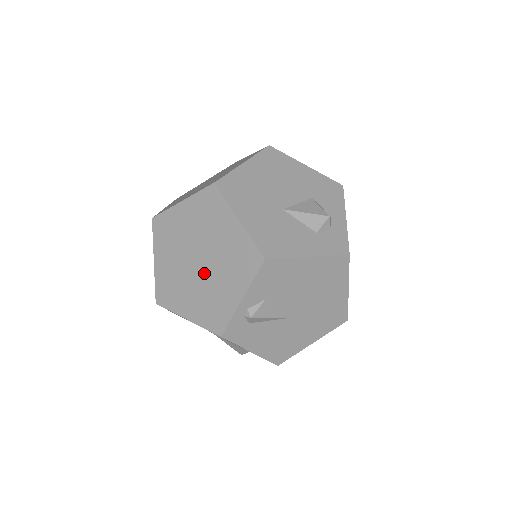
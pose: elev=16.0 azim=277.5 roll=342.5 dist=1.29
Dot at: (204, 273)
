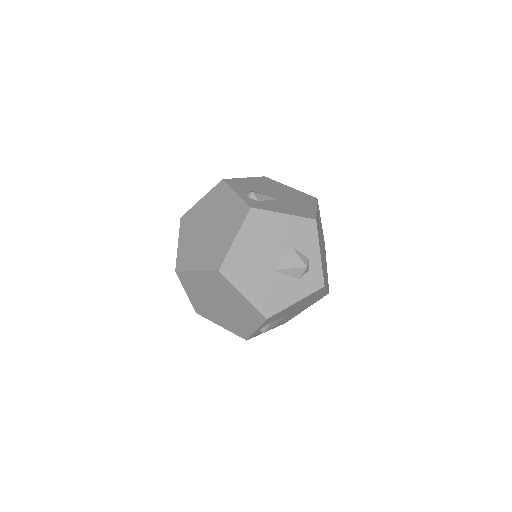
Dot at: (226, 311)
